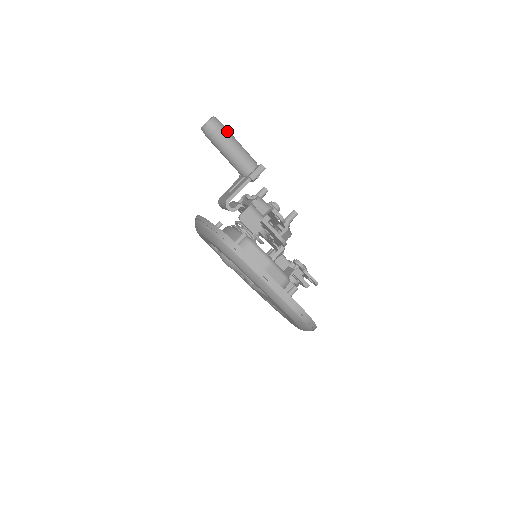
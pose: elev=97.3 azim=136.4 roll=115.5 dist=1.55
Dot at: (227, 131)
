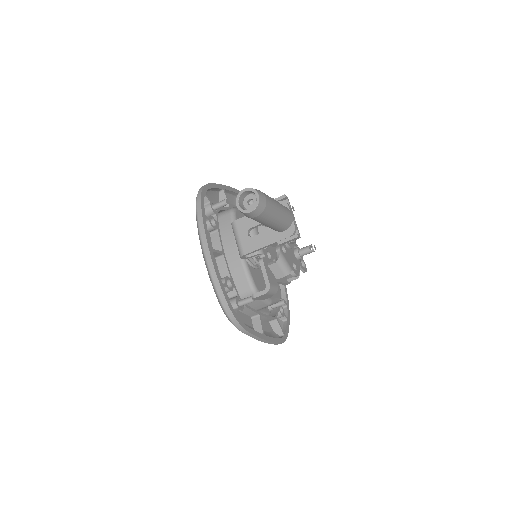
Dot at: (270, 211)
